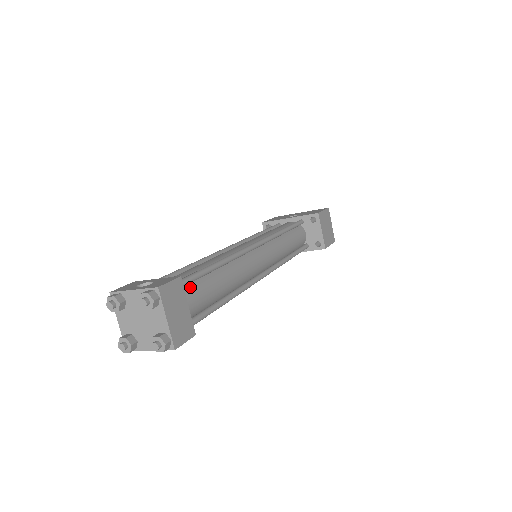
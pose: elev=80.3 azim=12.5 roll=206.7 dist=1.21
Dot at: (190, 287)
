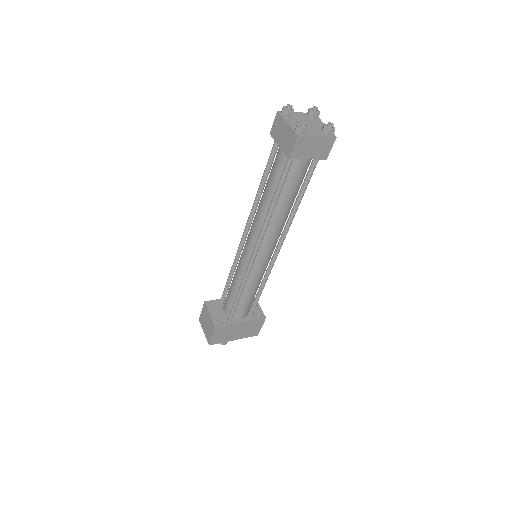
Dot at: occluded
